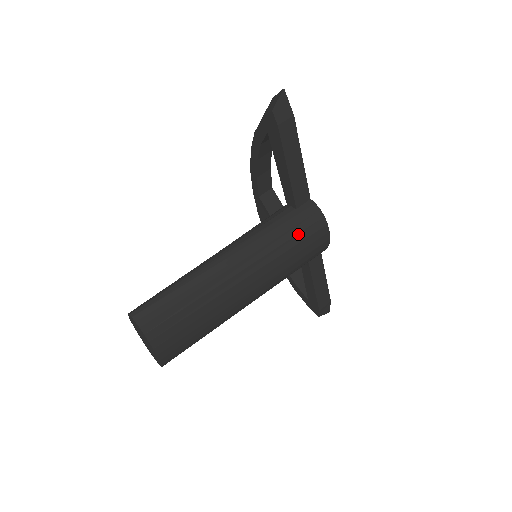
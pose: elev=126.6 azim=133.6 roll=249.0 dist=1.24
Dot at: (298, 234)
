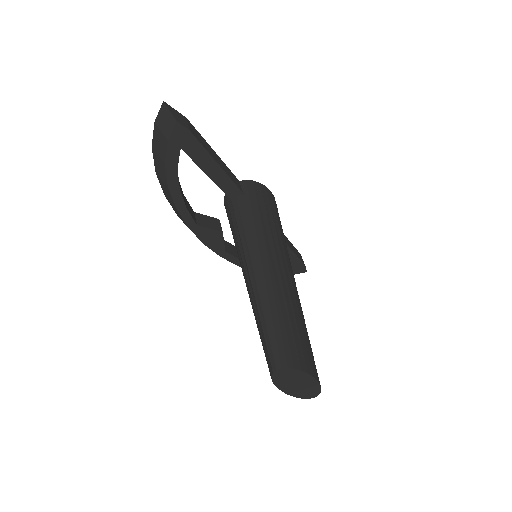
Dot at: (265, 207)
